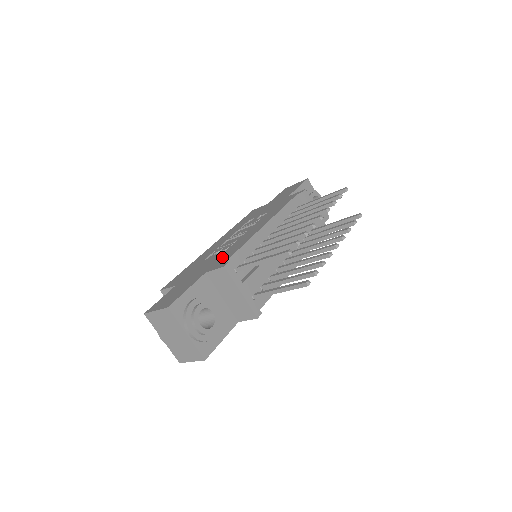
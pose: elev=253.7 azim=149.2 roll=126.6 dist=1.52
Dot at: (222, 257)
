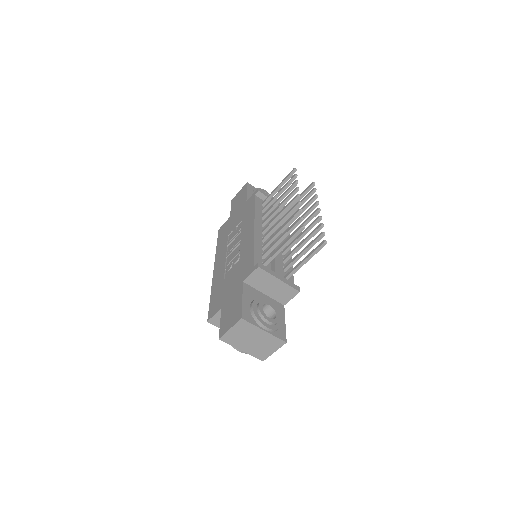
Dot at: (244, 265)
